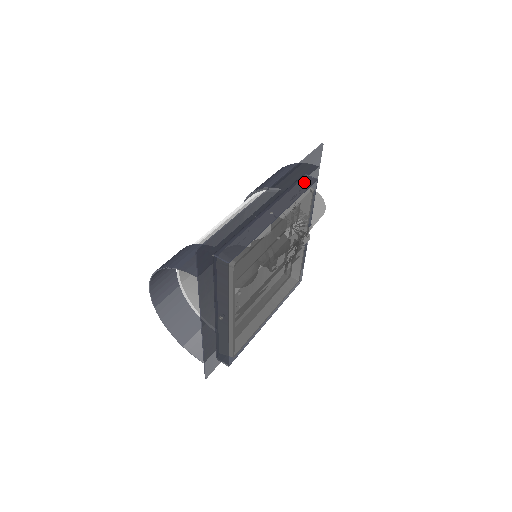
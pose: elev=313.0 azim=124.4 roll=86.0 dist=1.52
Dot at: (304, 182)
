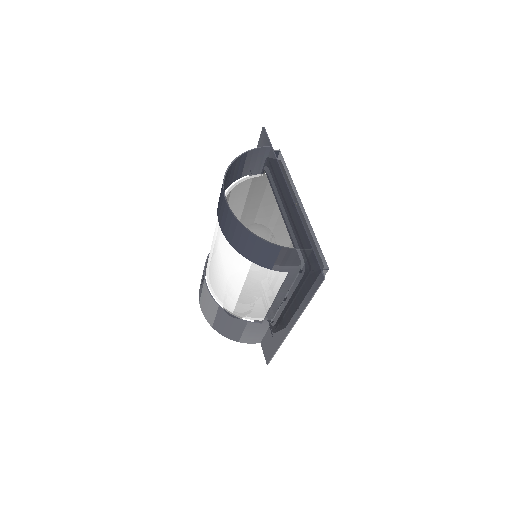
Dot at: occluded
